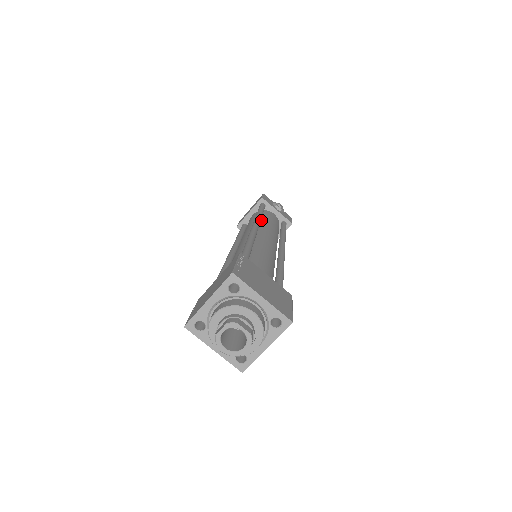
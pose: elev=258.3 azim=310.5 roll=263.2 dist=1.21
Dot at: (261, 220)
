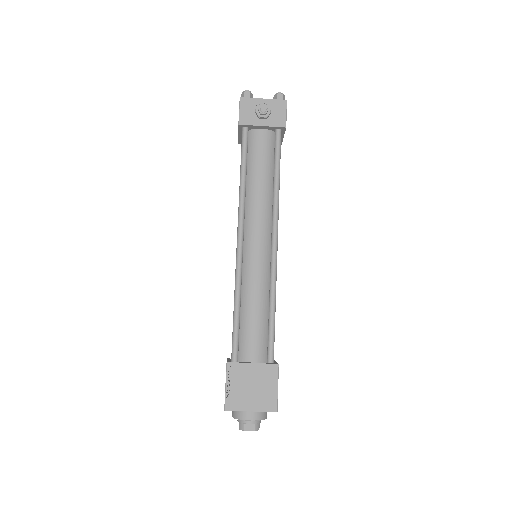
Dot at: (247, 183)
